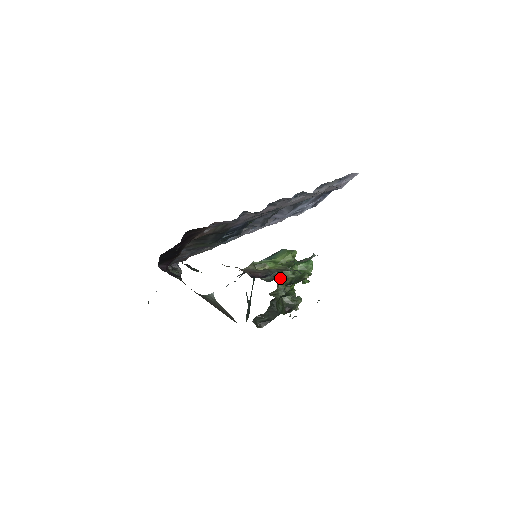
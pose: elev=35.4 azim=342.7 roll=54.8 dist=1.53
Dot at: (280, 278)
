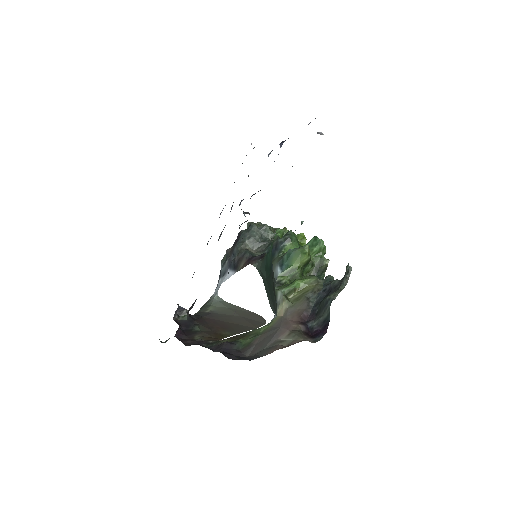
Dot at: occluded
